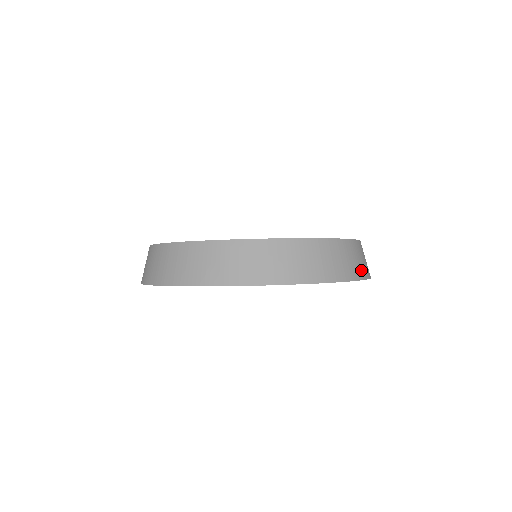
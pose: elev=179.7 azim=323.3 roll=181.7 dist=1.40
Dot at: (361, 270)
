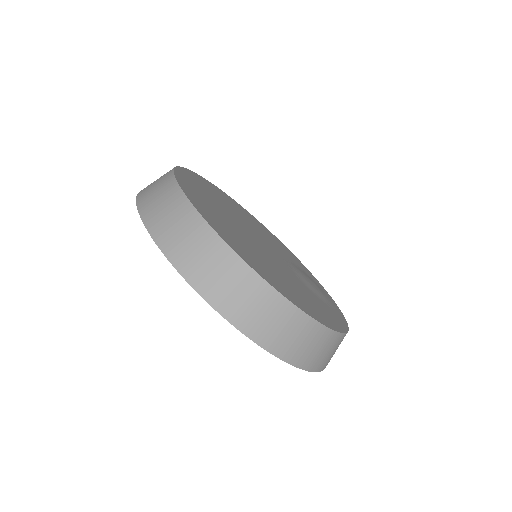
Dot at: (324, 363)
